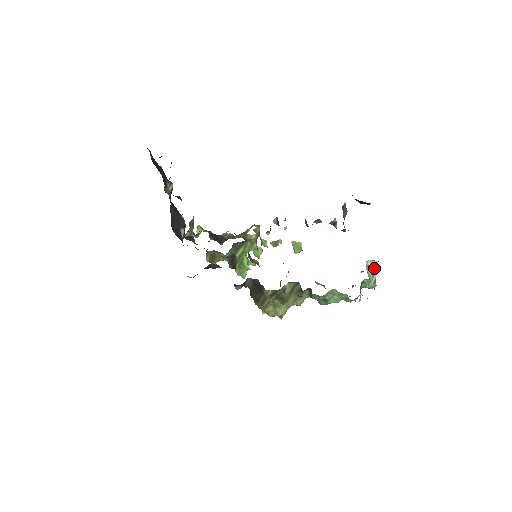
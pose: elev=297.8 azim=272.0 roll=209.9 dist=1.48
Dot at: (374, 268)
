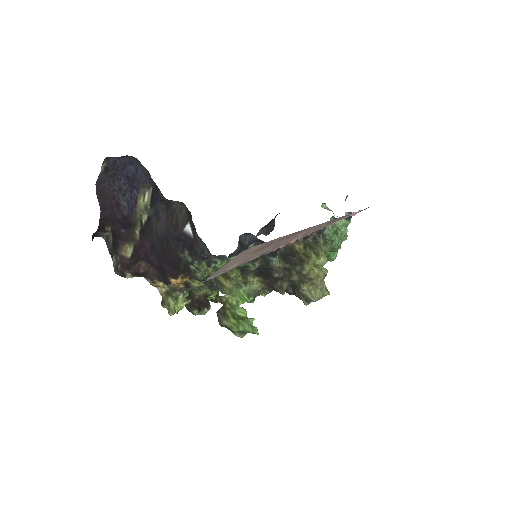
Dot at: (329, 210)
